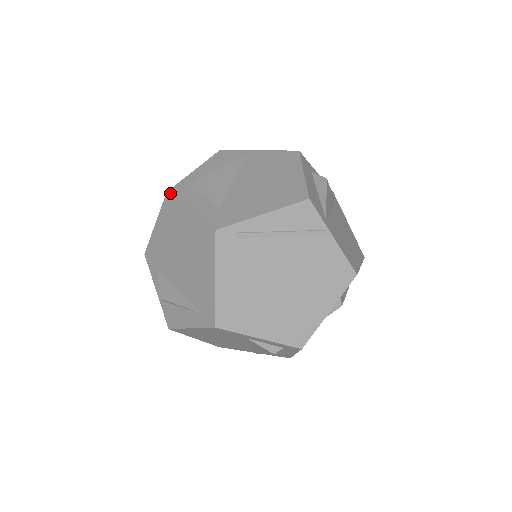
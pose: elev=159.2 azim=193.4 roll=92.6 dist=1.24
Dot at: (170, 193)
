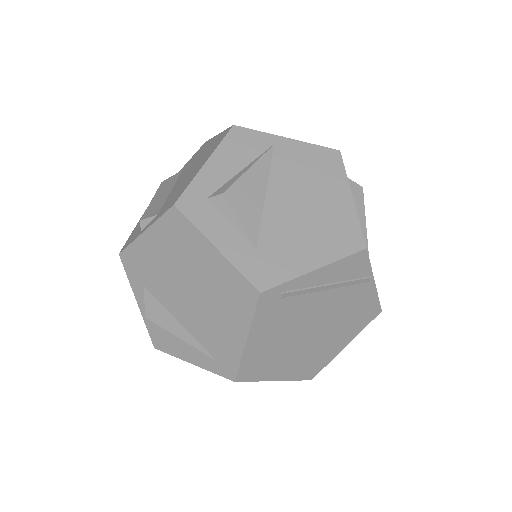
Dot at: (180, 208)
